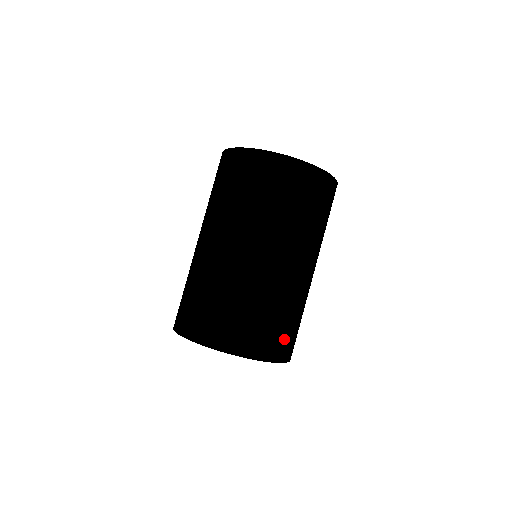
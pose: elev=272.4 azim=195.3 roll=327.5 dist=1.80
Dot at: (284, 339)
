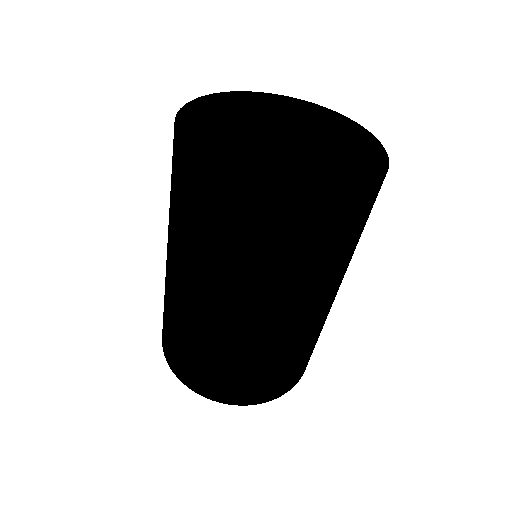
Dot at: (247, 388)
